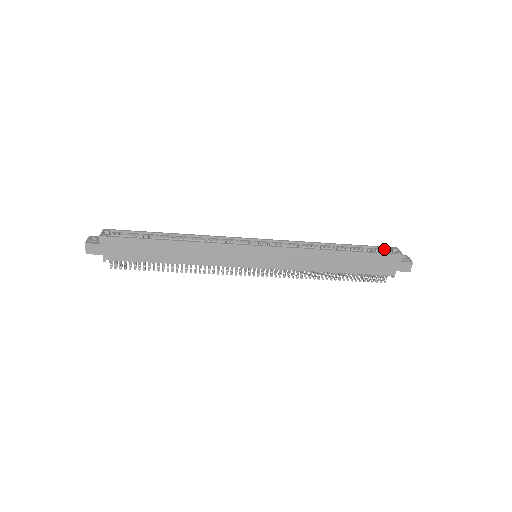
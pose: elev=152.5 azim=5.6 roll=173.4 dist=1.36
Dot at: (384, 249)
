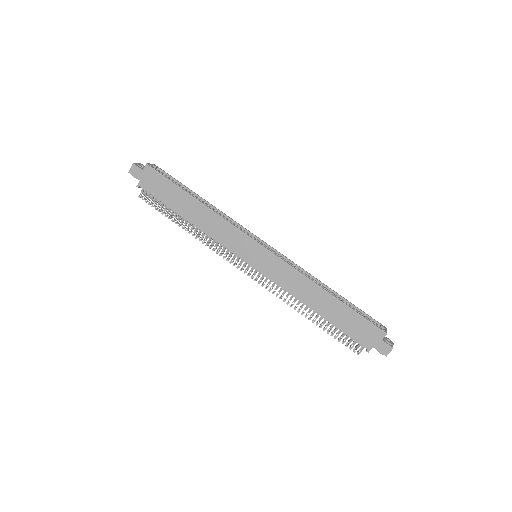
Dot at: (373, 321)
